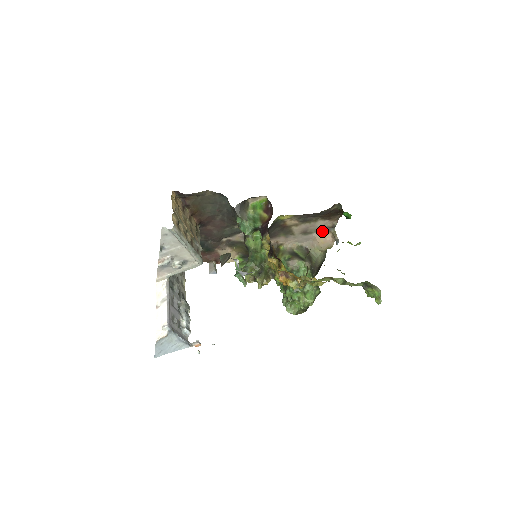
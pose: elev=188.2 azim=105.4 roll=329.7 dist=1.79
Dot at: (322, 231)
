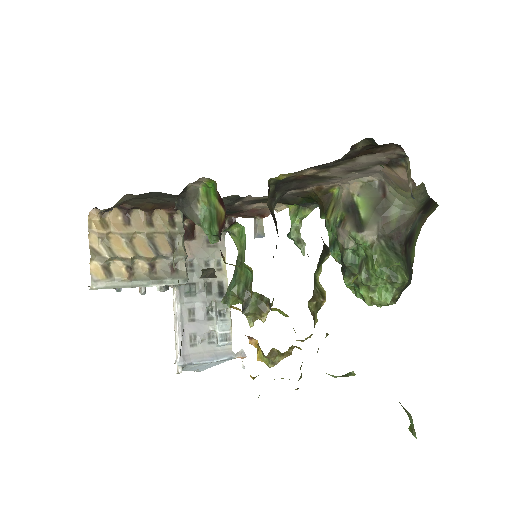
Dot at: (385, 164)
